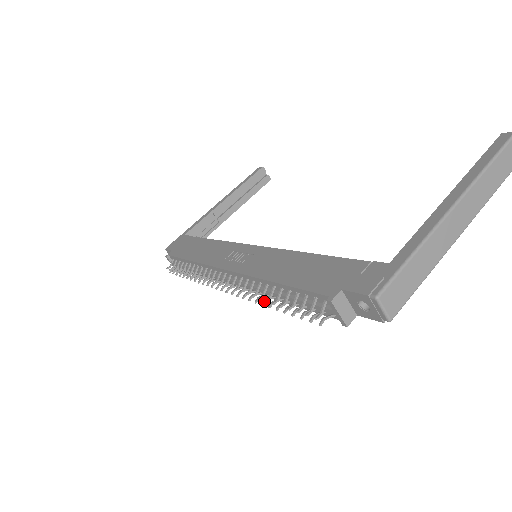
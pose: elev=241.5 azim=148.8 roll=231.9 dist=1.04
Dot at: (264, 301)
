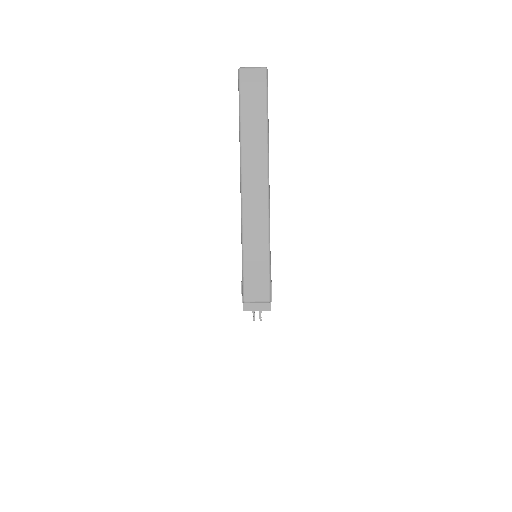
Dot at: occluded
